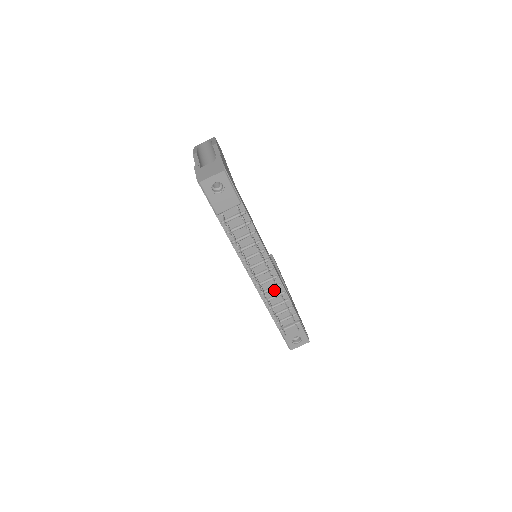
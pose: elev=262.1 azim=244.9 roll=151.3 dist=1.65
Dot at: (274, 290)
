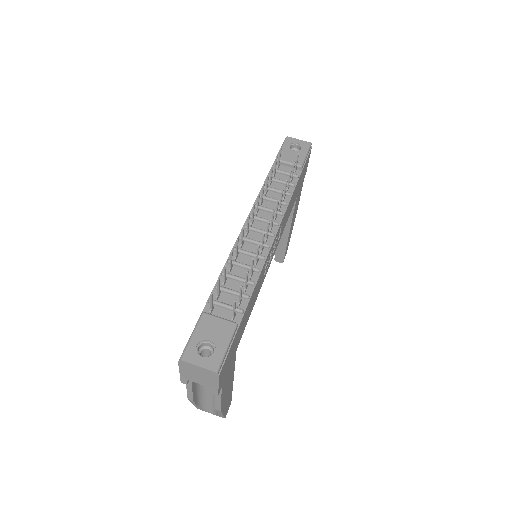
Dot at: (251, 260)
